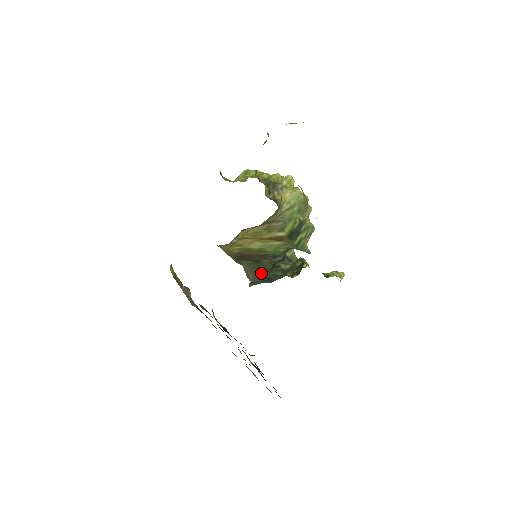
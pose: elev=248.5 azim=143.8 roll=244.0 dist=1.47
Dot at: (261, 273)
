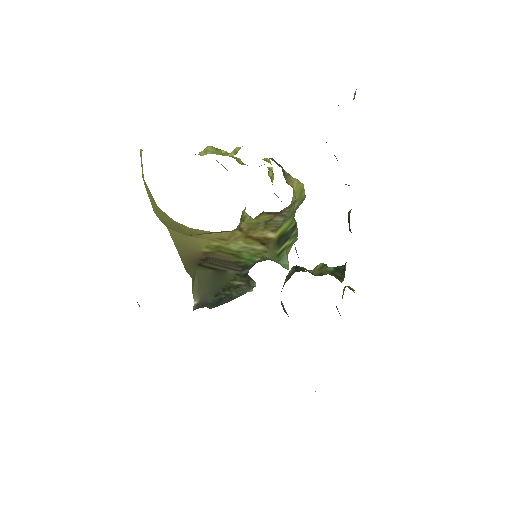
Dot at: (217, 290)
